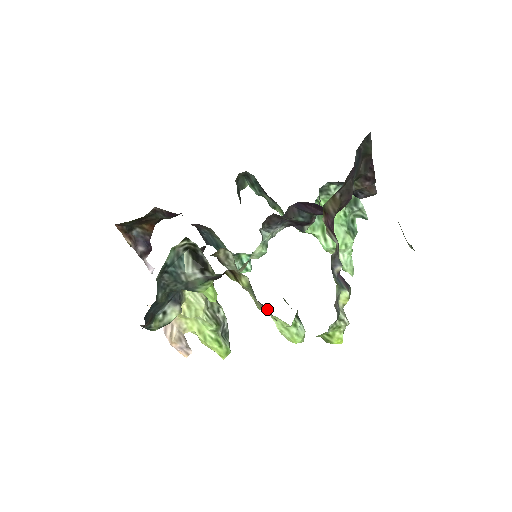
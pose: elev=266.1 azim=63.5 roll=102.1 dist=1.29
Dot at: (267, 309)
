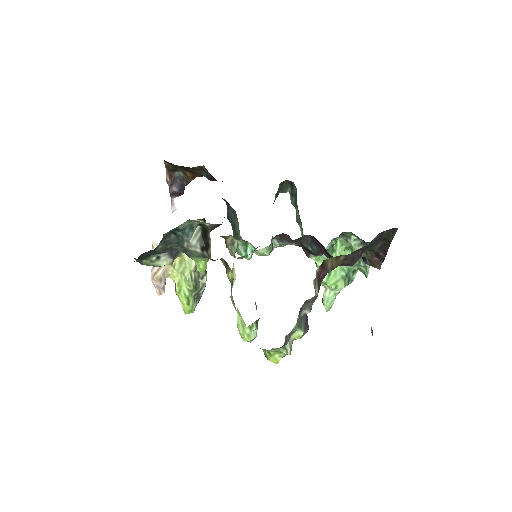
Dot at: occluded
